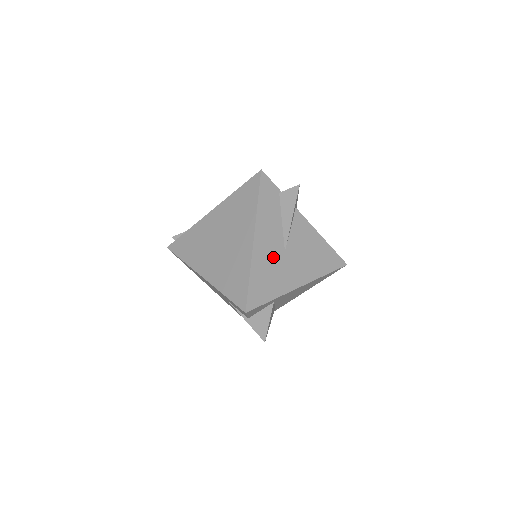
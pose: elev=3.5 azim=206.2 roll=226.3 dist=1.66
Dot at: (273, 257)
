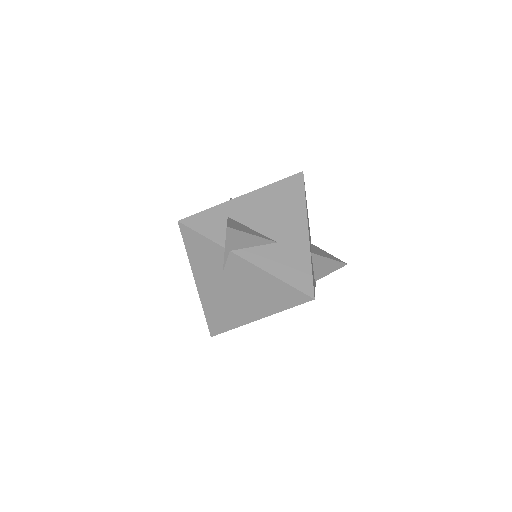
Dot at: occluded
